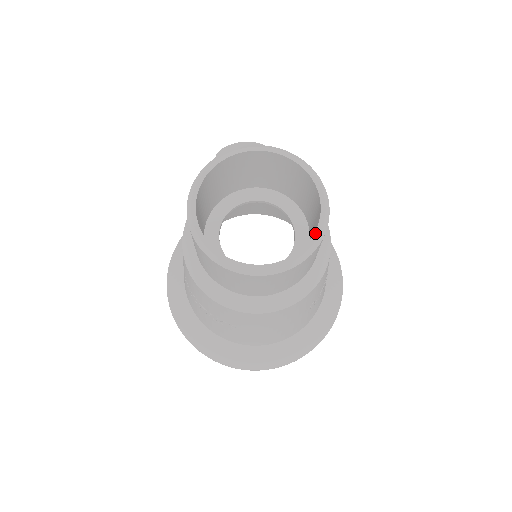
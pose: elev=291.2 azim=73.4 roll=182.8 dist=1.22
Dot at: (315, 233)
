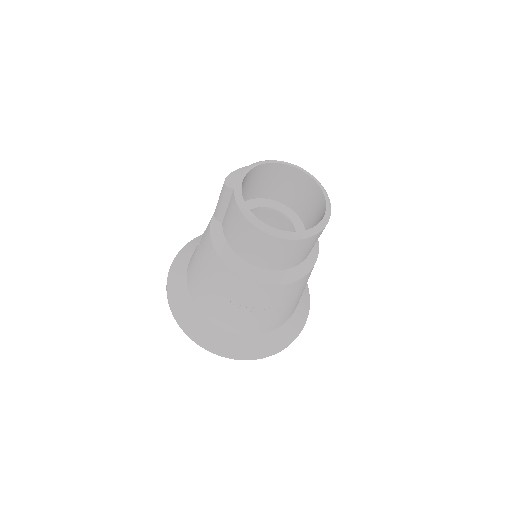
Dot at: (322, 190)
